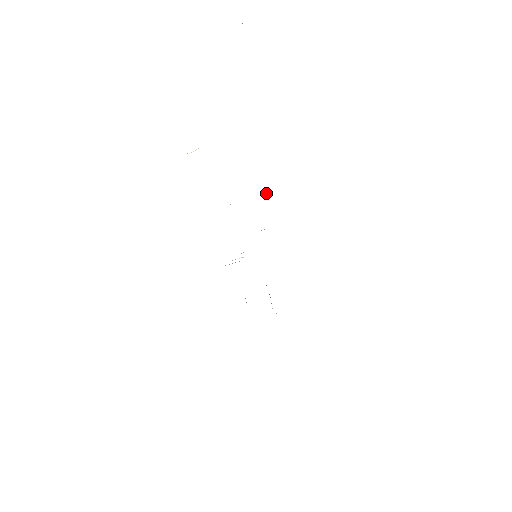
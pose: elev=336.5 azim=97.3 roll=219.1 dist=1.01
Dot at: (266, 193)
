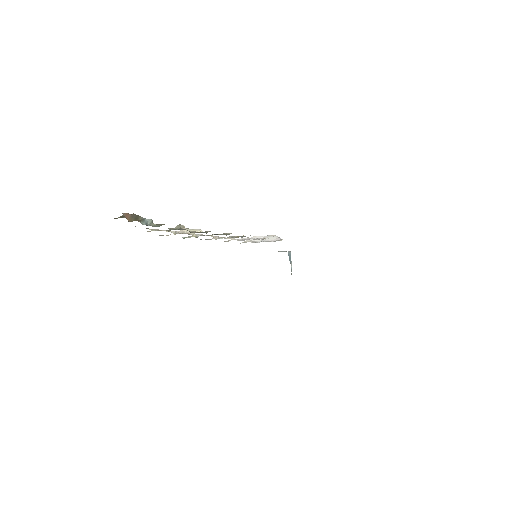
Dot at: (244, 236)
